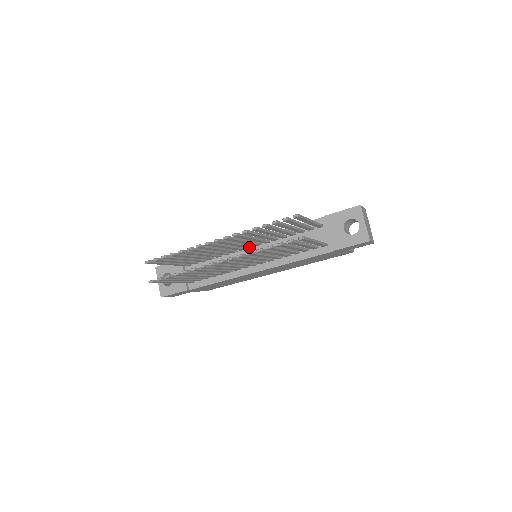
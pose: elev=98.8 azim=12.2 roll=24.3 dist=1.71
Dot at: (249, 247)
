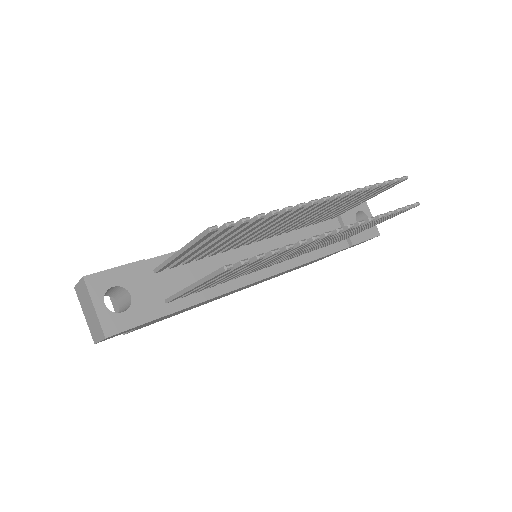
Dot at: (261, 239)
